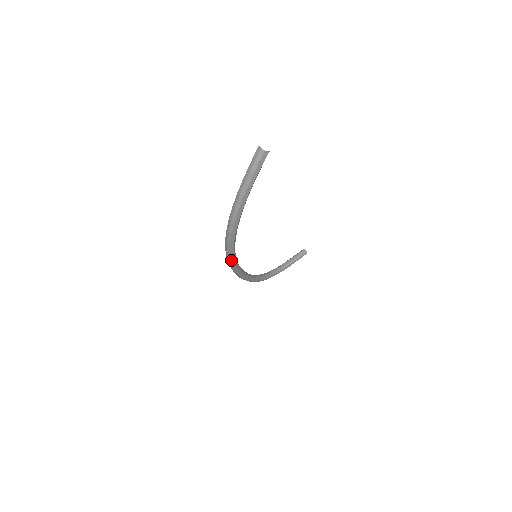
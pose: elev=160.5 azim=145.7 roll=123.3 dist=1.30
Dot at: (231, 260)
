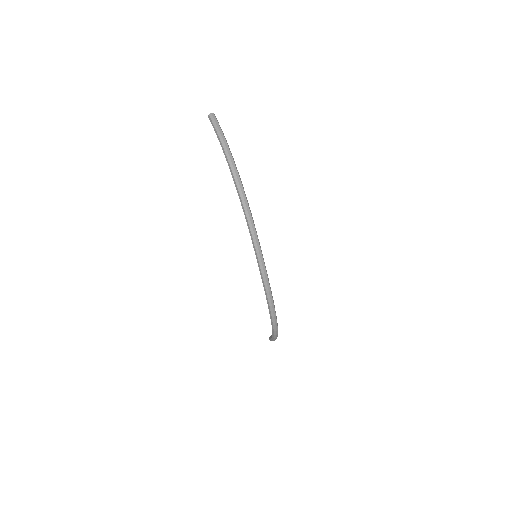
Dot at: (251, 214)
